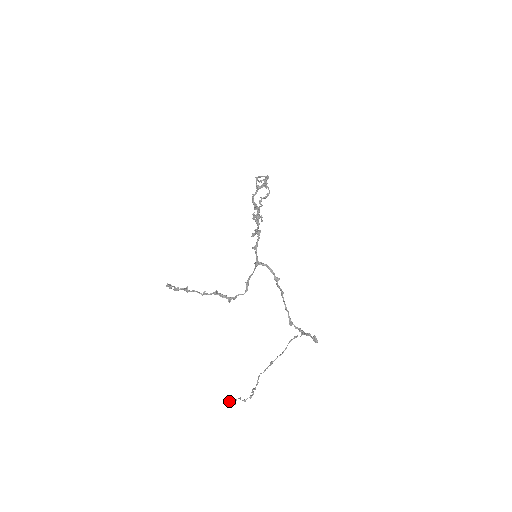
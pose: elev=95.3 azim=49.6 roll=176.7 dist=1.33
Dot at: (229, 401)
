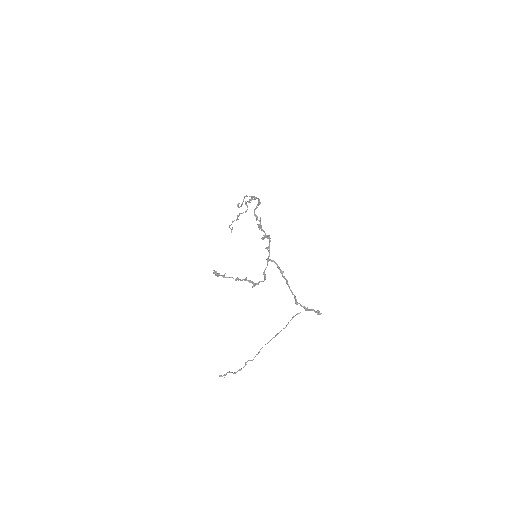
Dot at: (220, 375)
